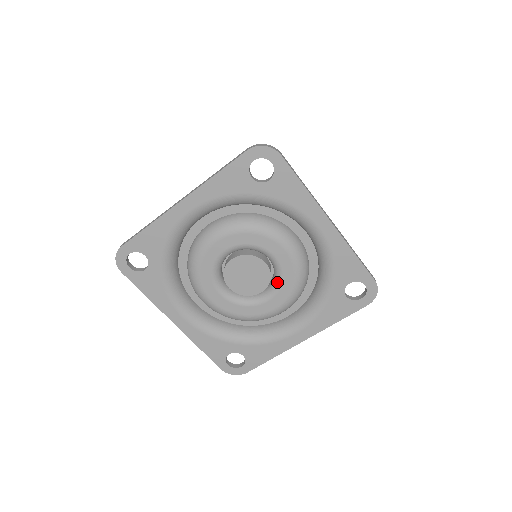
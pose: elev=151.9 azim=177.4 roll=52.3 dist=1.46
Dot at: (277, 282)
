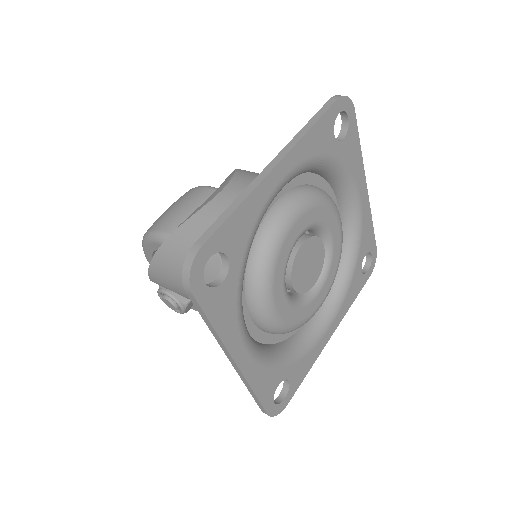
Dot at: (326, 267)
